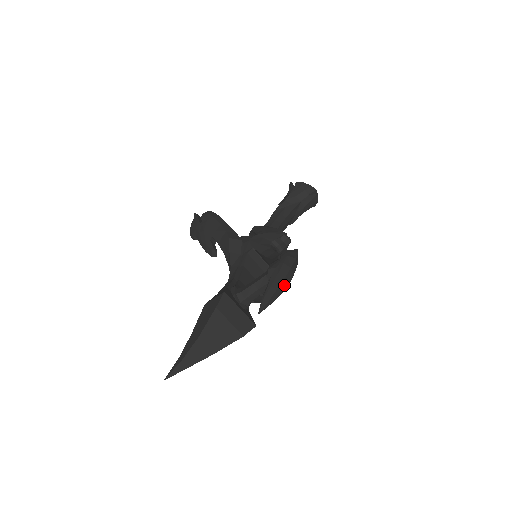
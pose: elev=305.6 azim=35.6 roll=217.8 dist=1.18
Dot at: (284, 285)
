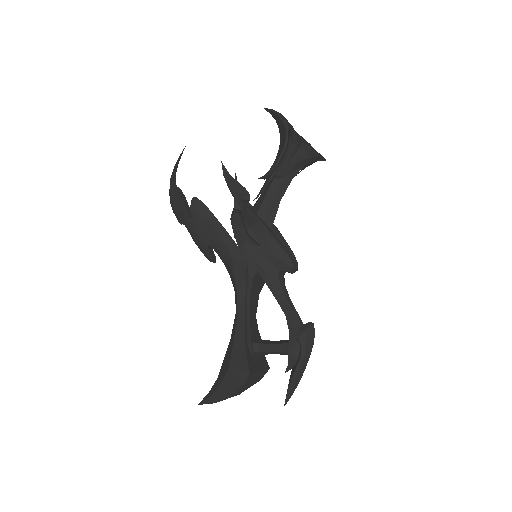
Dot at: occluded
